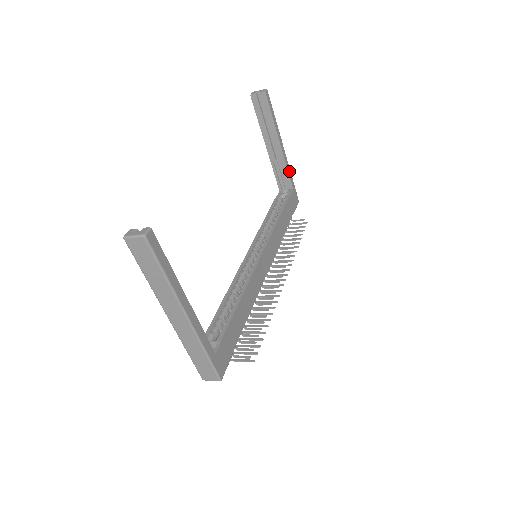
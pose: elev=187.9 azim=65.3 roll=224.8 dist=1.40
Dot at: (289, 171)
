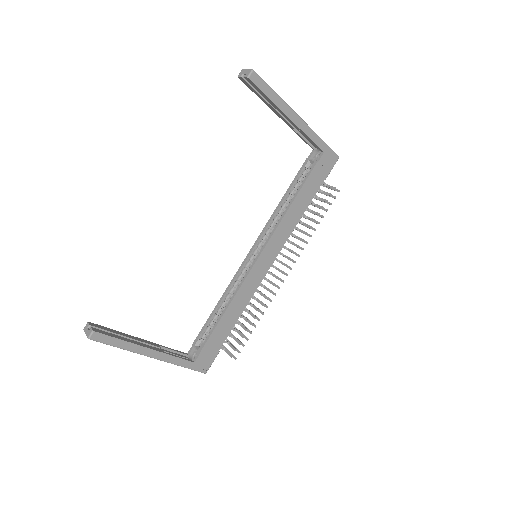
Dot at: (314, 137)
